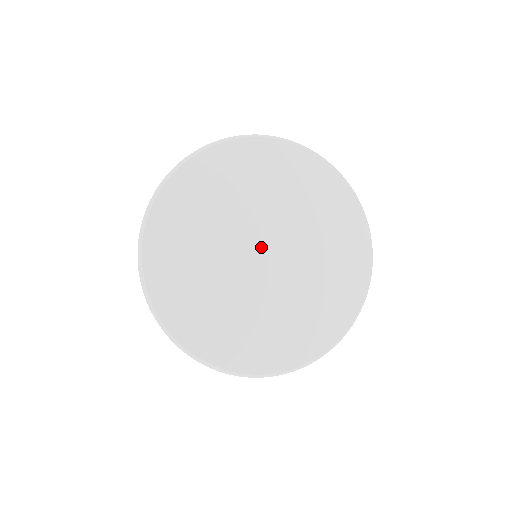
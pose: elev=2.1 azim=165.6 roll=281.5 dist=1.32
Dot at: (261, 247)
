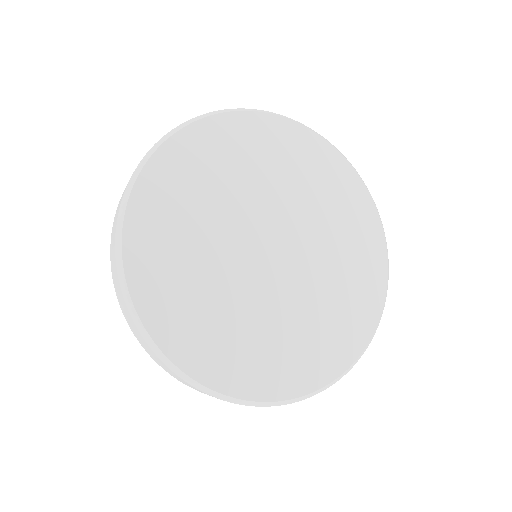
Dot at: (272, 239)
